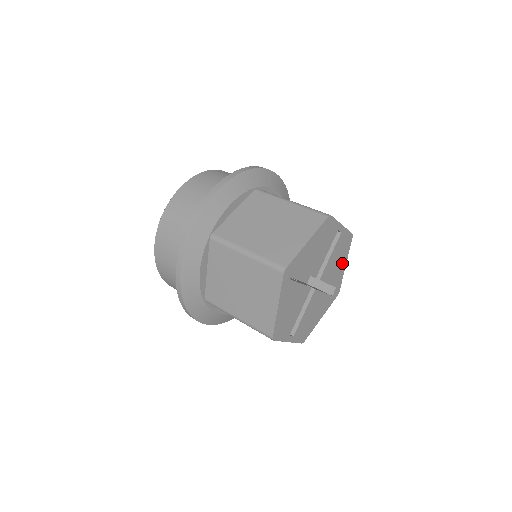
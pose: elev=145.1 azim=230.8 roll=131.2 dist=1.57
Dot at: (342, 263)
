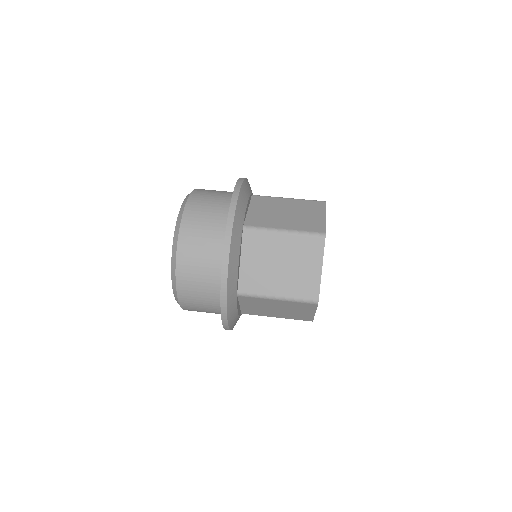
Dot at: occluded
